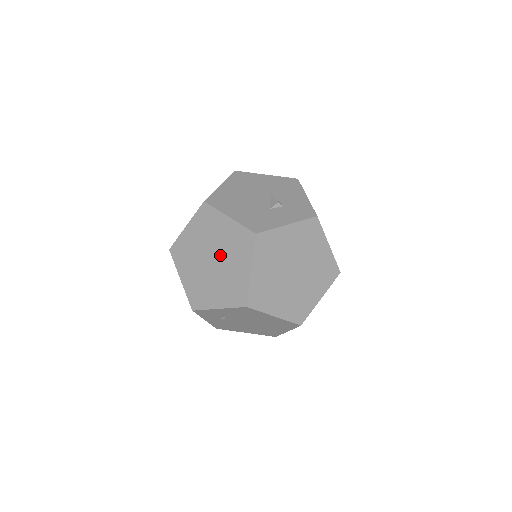
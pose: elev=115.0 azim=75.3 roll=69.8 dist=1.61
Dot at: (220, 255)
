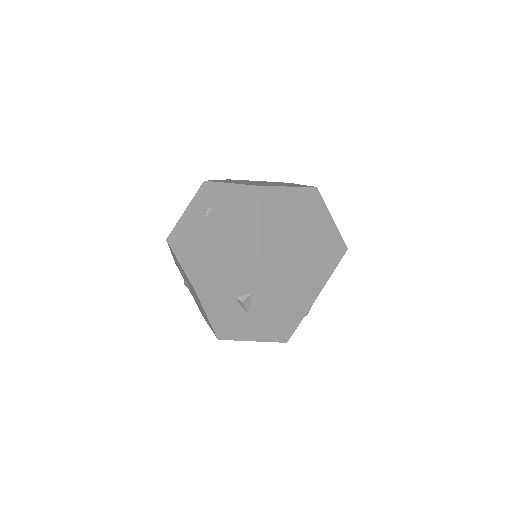
Dot at: occluded
